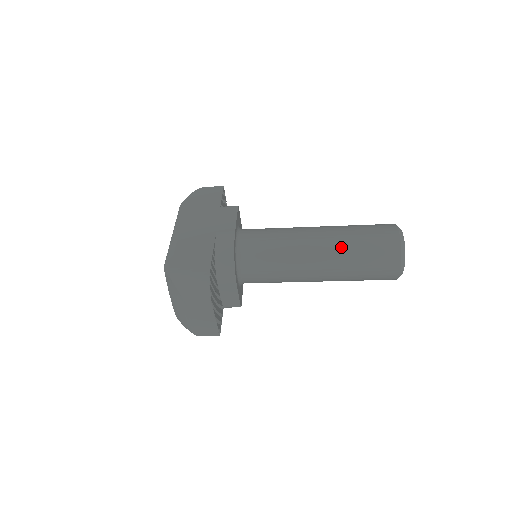
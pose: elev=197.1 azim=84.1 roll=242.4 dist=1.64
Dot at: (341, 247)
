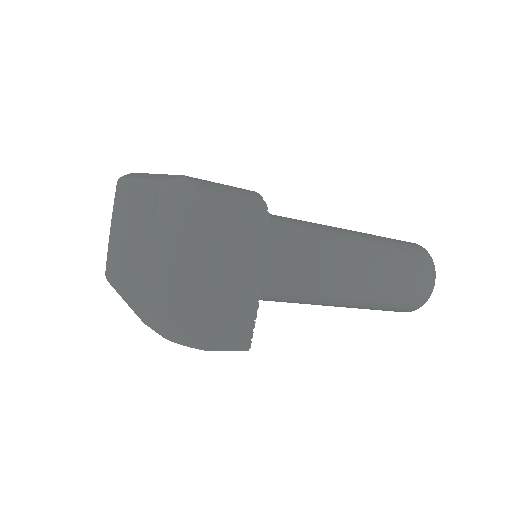
Dot at: (375, 241)
